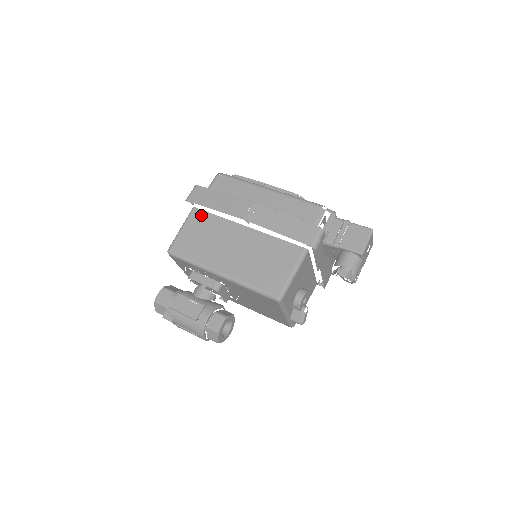
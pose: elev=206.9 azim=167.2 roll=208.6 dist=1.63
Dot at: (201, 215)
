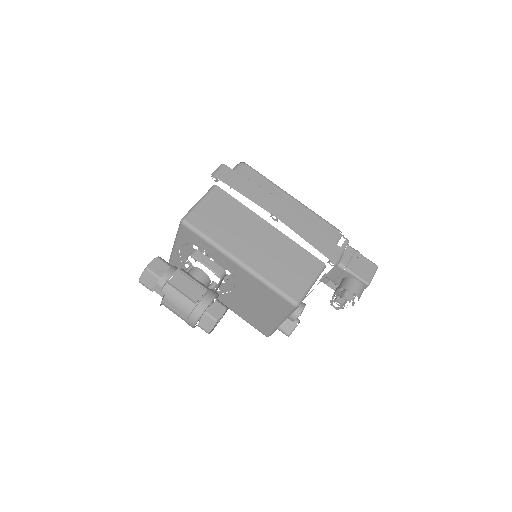
Dot at: (224, 196)
